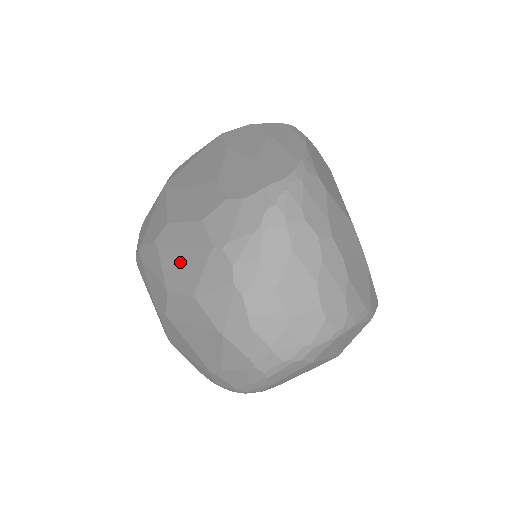
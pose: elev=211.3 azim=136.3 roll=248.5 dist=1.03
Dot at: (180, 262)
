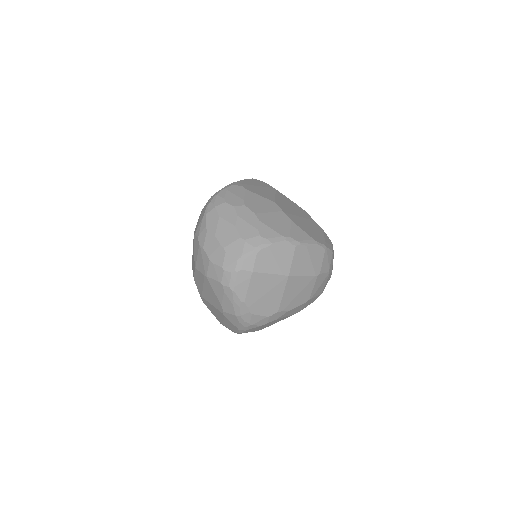
Dot at: occluded
